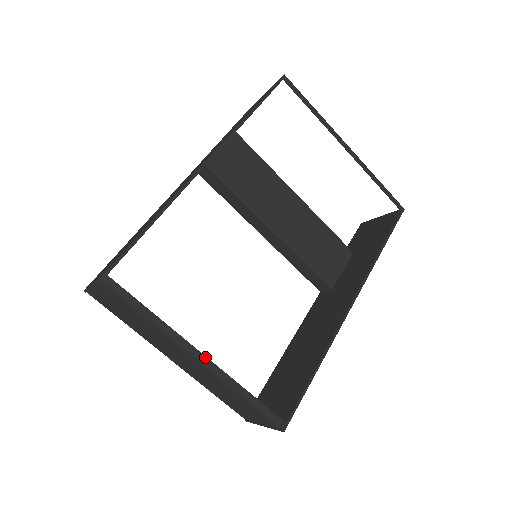
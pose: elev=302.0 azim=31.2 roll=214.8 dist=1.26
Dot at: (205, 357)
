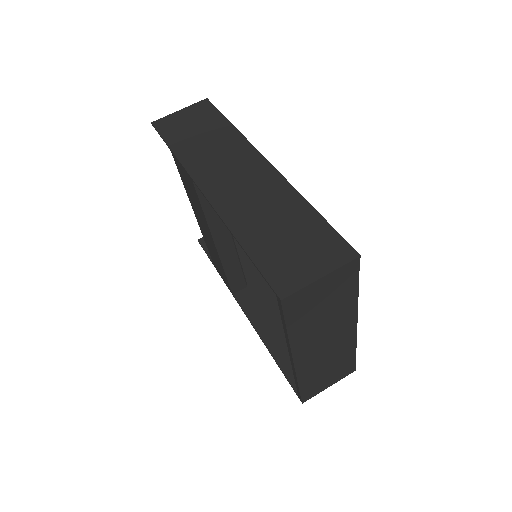
Dot at: occluded
